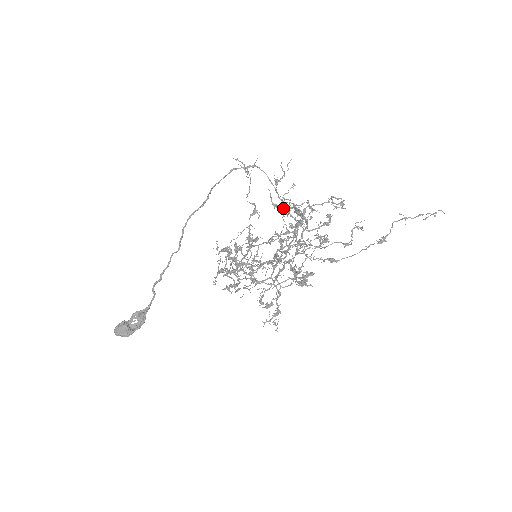
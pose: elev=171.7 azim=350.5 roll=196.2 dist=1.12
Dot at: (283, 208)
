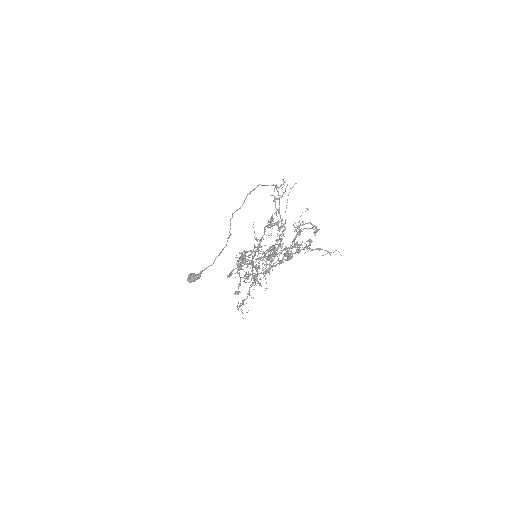
Dot at: occluded
